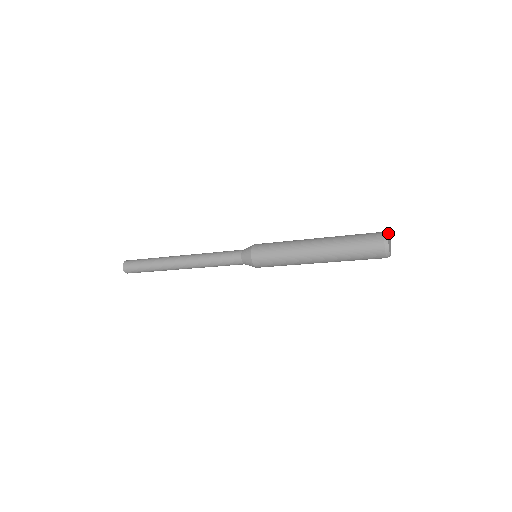
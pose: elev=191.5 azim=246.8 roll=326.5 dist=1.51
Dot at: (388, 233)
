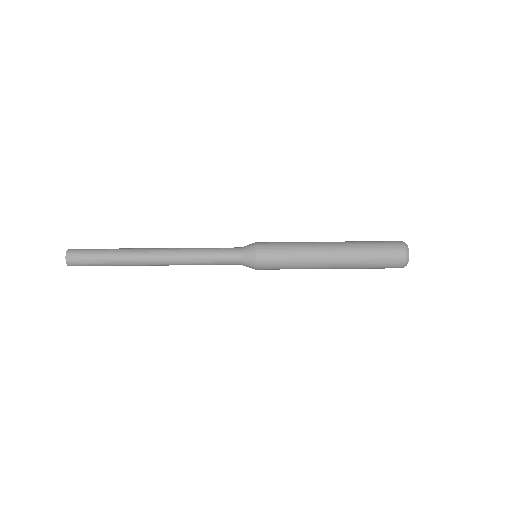
Dot at: occluded
